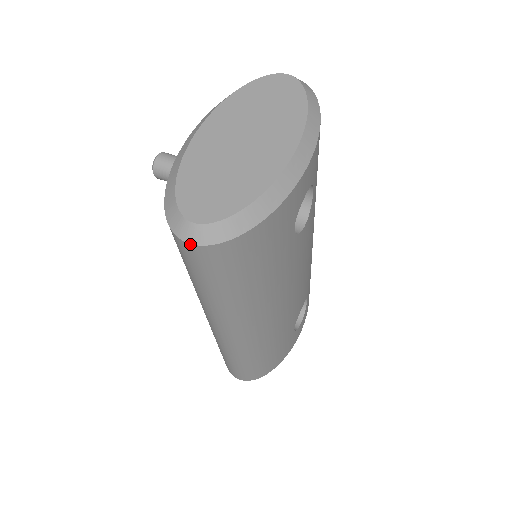
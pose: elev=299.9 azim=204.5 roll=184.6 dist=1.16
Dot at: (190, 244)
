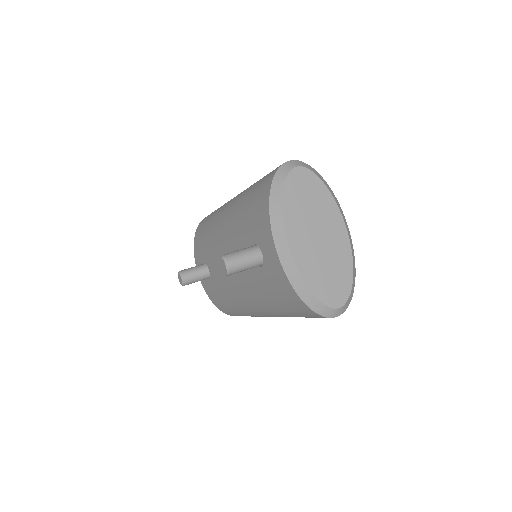
Dot at: occluded
